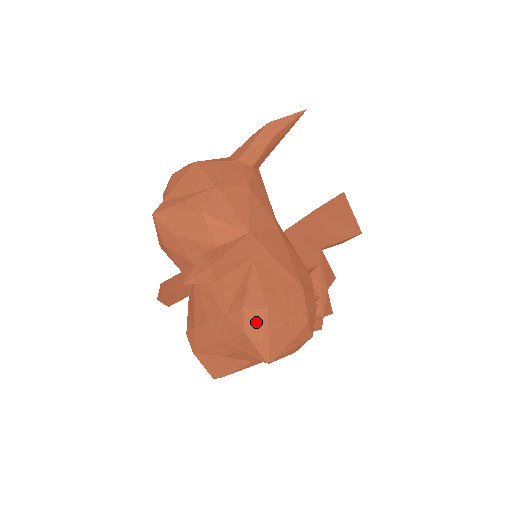
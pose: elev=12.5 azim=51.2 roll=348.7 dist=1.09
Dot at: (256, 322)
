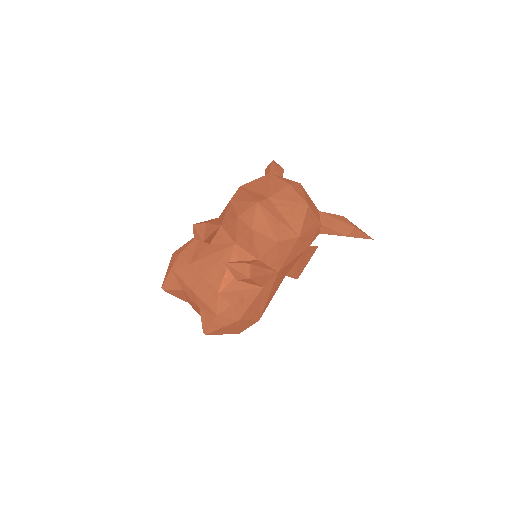
Dot at: (227, 318)
